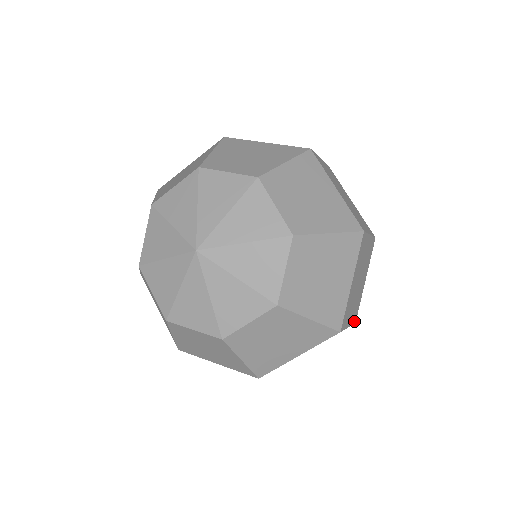
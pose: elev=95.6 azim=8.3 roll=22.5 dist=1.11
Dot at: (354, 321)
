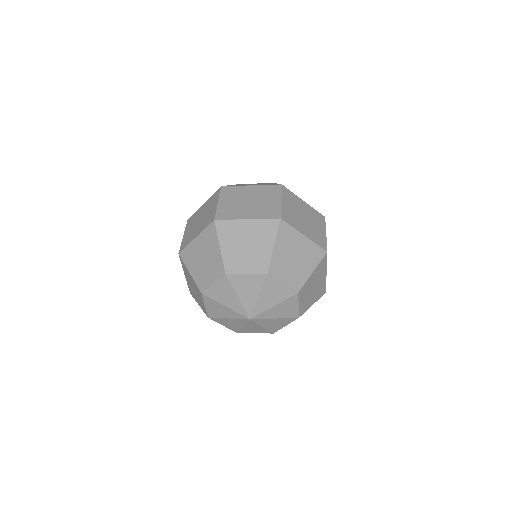
Dot at: occluded
